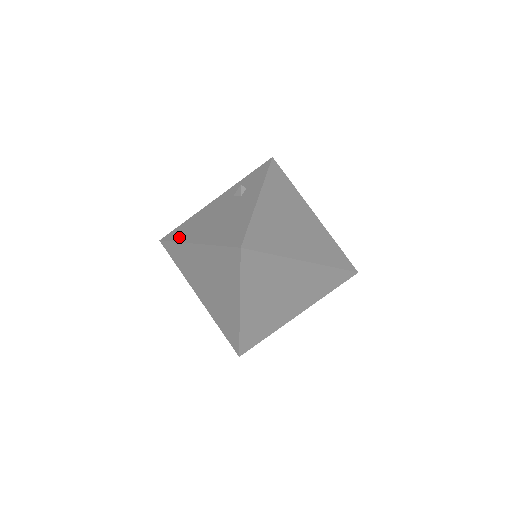
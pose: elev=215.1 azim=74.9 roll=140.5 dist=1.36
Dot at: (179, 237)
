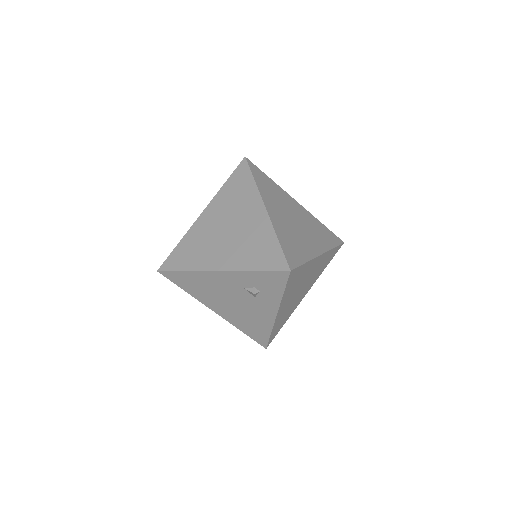
Dot at: (188, 290)
